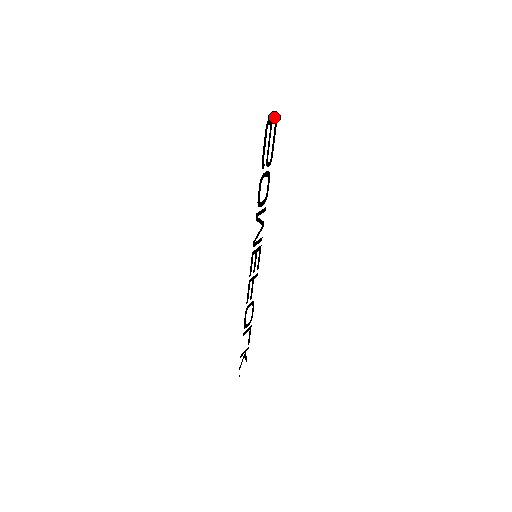
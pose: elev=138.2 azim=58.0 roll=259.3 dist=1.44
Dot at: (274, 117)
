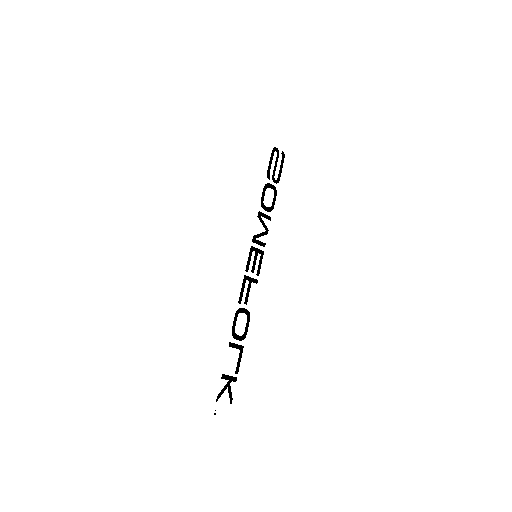
Dot at: (282, 151)
